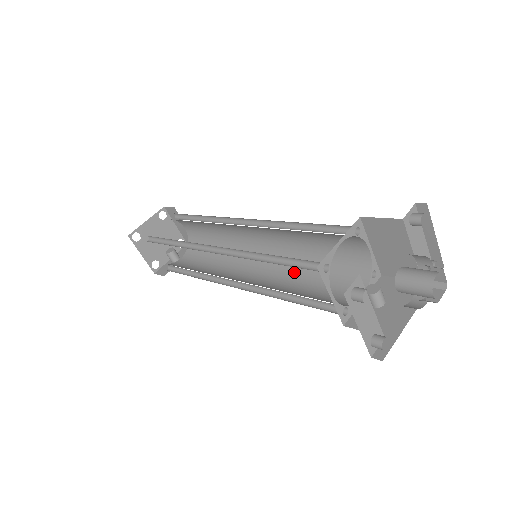
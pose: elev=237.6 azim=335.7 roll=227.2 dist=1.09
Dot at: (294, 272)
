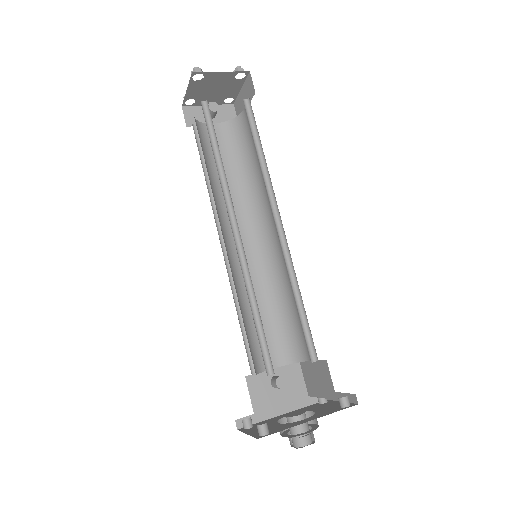
Dot at: (265, 287)
